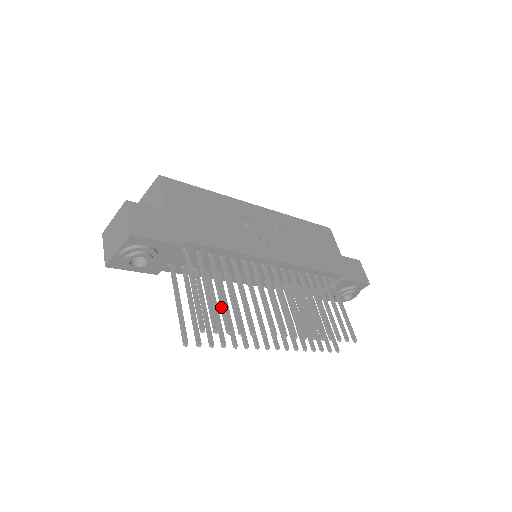
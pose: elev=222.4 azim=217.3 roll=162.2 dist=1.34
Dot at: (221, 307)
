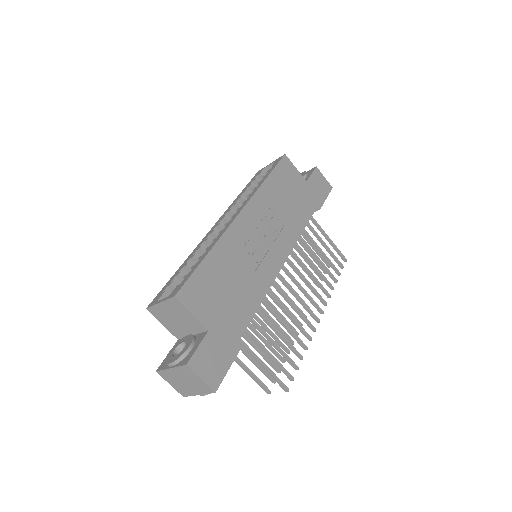
Dot at: (282, 355)
